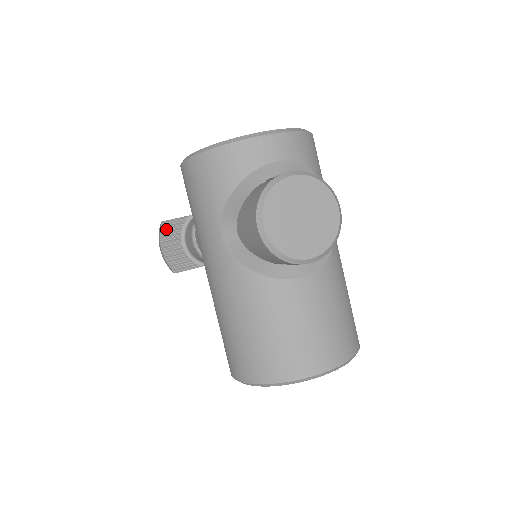
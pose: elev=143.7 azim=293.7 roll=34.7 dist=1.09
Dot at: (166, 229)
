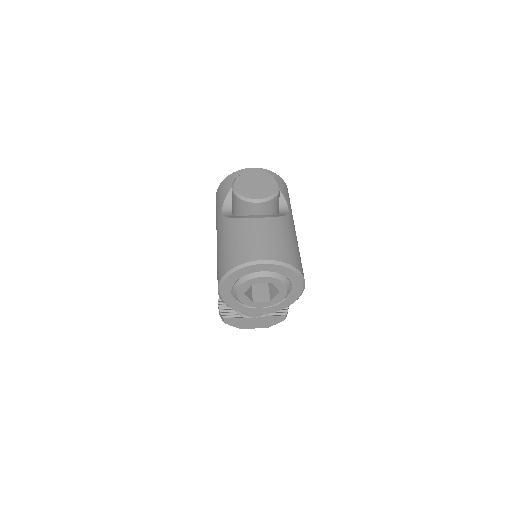
Dot at: occluded
